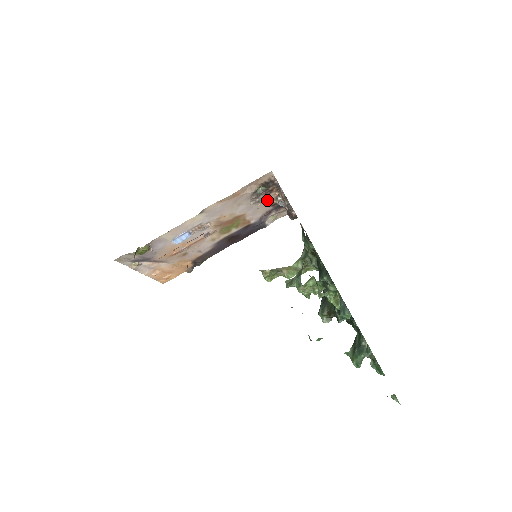
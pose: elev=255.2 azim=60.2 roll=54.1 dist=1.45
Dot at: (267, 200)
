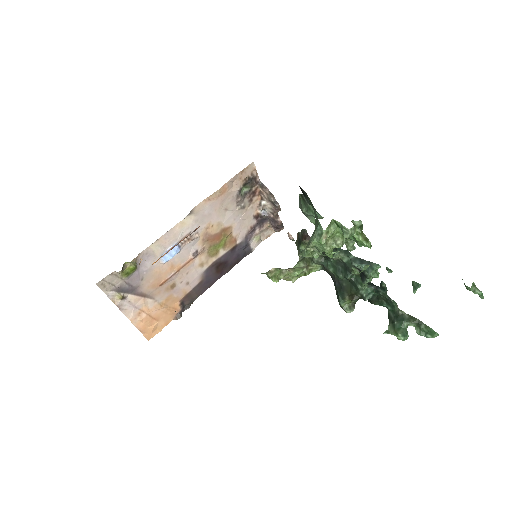
Dot at: (251, 208)
